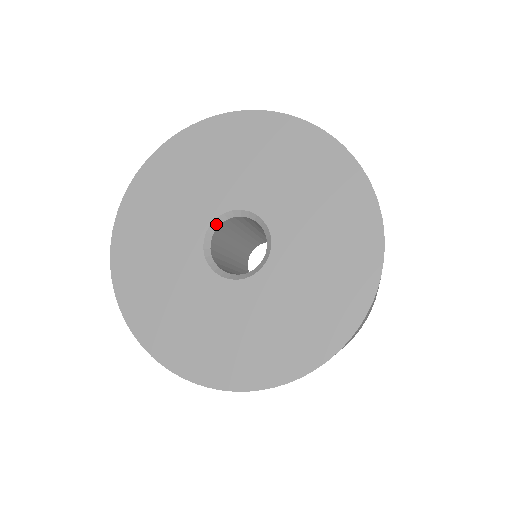
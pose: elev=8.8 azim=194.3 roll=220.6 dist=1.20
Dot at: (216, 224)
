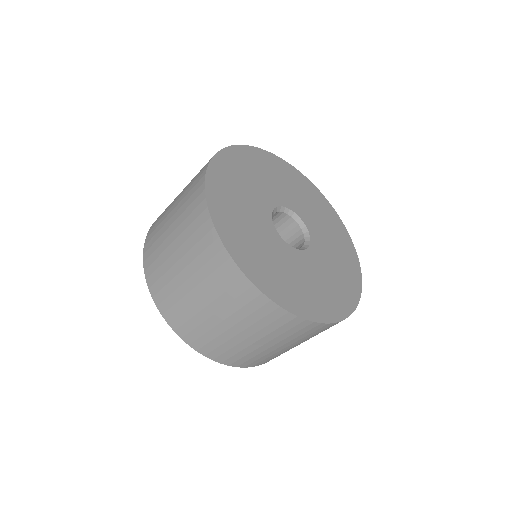
Dot at: (273, 213)
